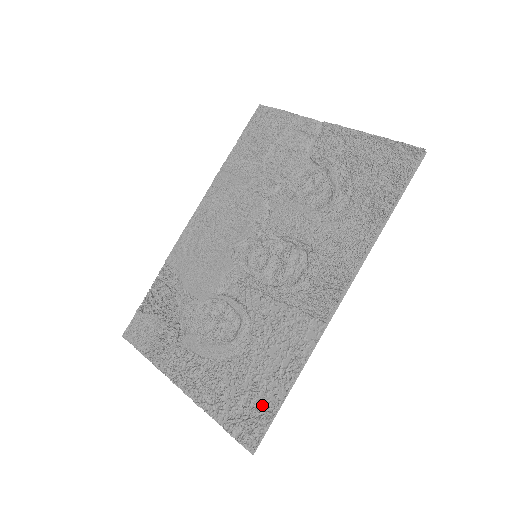
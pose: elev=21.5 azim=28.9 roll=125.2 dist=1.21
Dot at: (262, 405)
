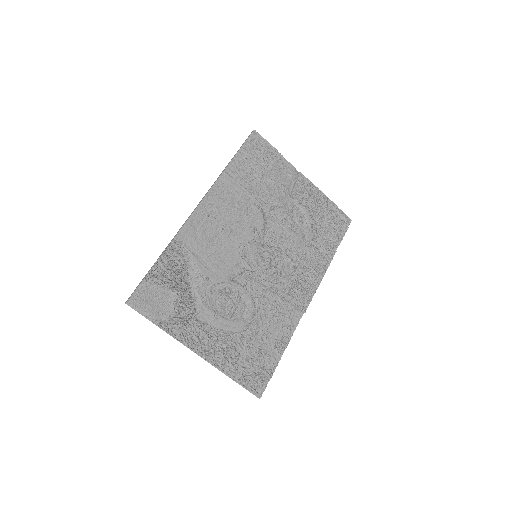
Dot at: (265, 365)
